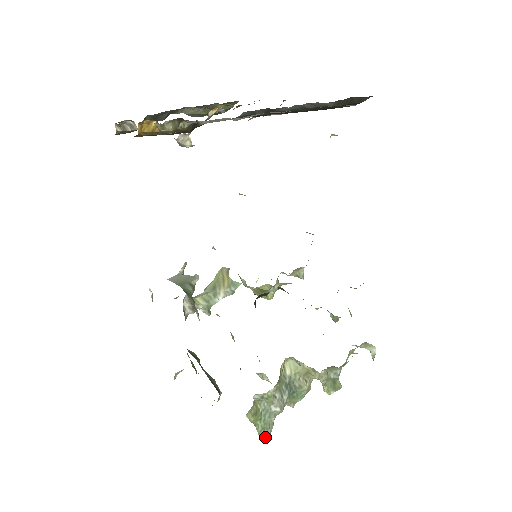
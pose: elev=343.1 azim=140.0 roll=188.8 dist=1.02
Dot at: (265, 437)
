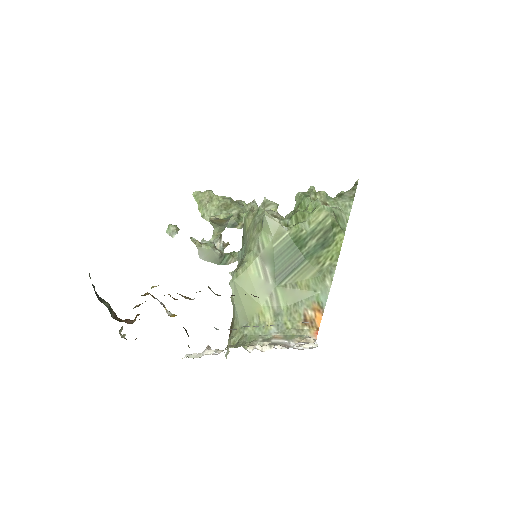
Dot at: occluded
